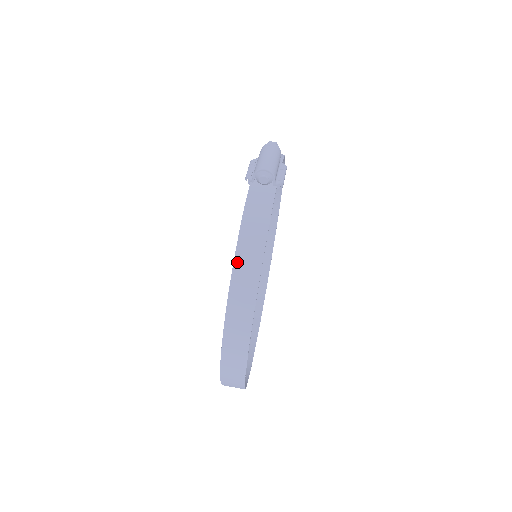
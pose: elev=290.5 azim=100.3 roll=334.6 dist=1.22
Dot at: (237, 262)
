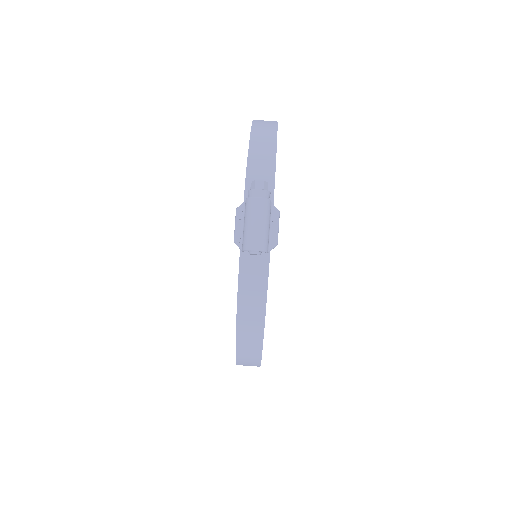
Dot at: (239, 331)
